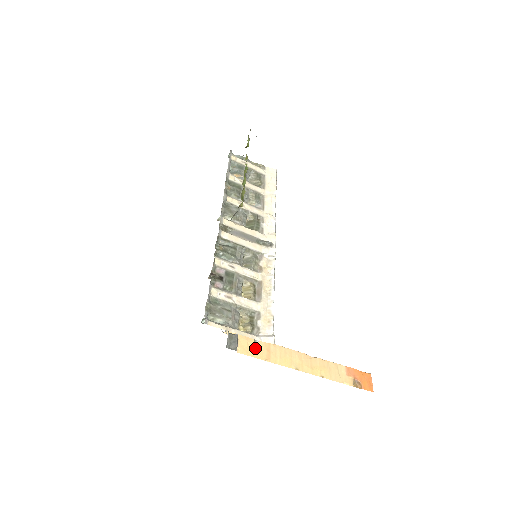
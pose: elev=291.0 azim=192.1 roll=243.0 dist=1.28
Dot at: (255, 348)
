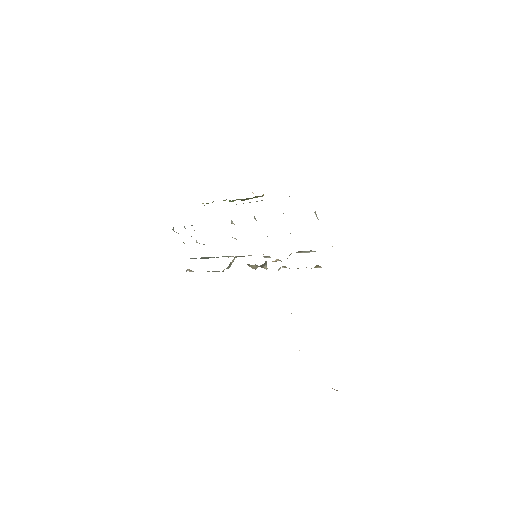
Dot at: occluded
